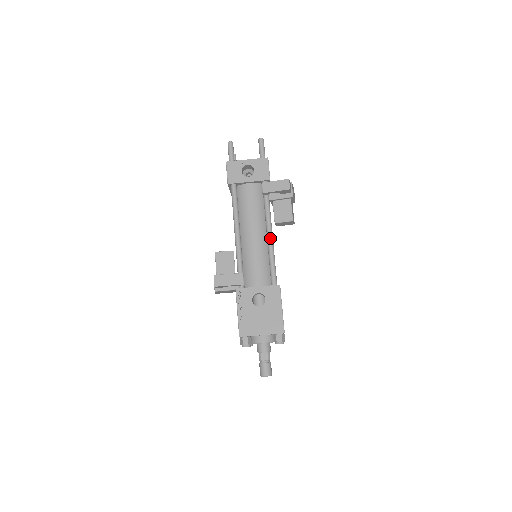
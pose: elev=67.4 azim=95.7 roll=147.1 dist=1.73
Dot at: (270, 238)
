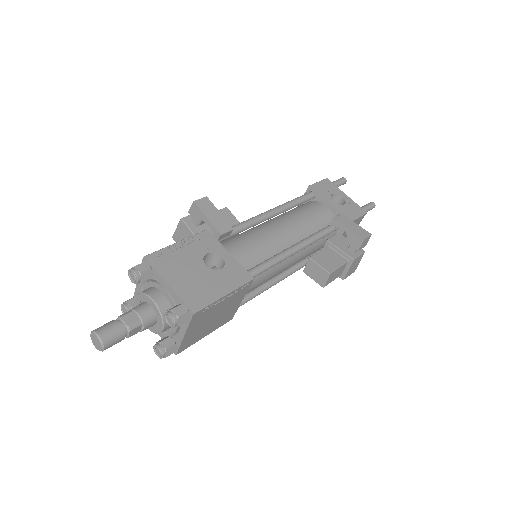
Dot at: (295, 247)
